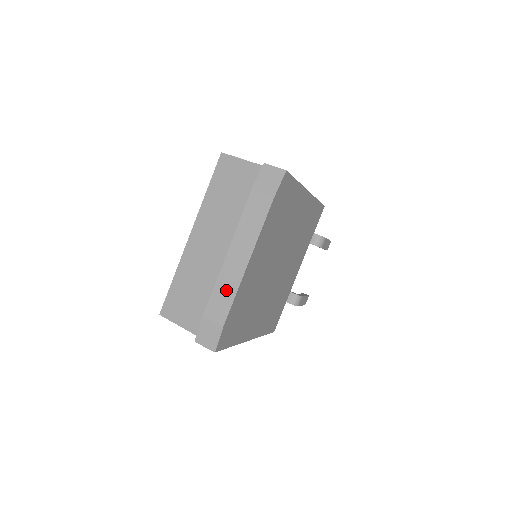
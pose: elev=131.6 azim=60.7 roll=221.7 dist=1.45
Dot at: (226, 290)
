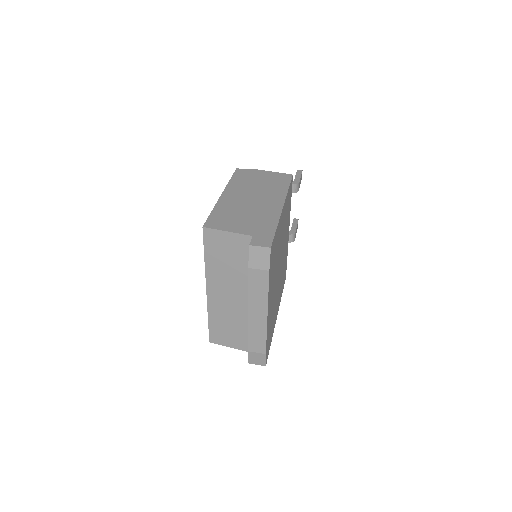
Dot at: (258, 334)
